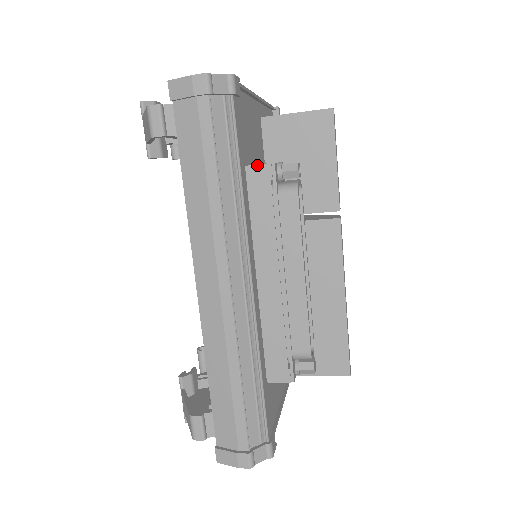
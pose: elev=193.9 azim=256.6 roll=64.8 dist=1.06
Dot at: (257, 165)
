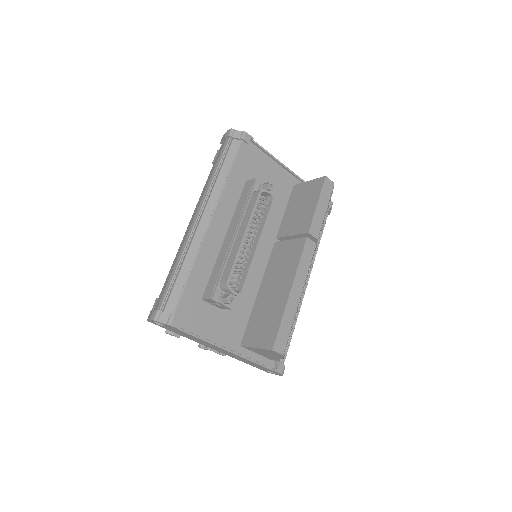
Dot at: (250, 180)
